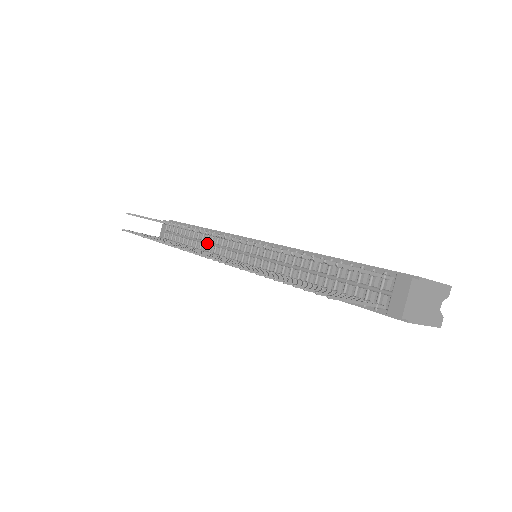
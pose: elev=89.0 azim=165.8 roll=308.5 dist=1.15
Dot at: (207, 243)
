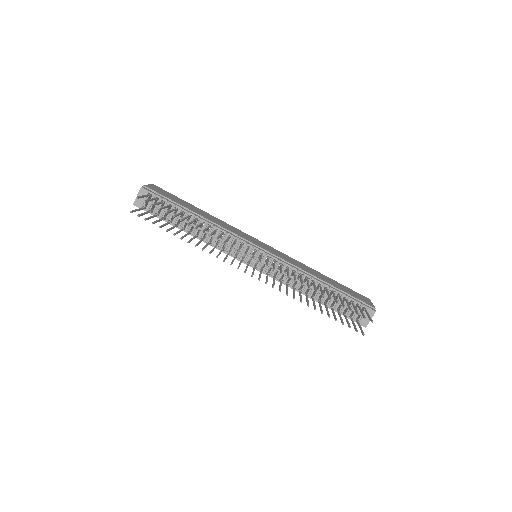
Dot at: (212, 236)
